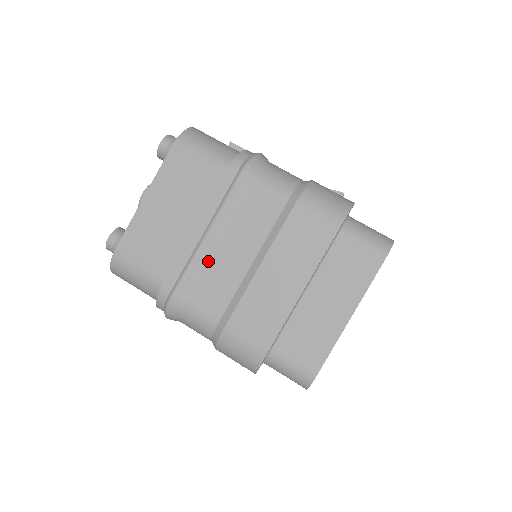
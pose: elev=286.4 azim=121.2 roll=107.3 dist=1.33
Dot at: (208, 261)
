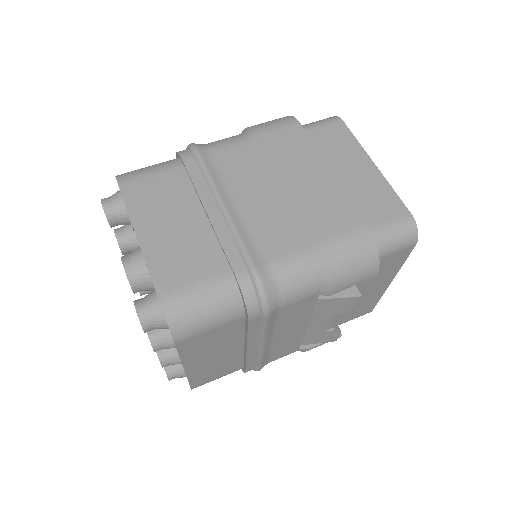
Dot at: (246, 222)
